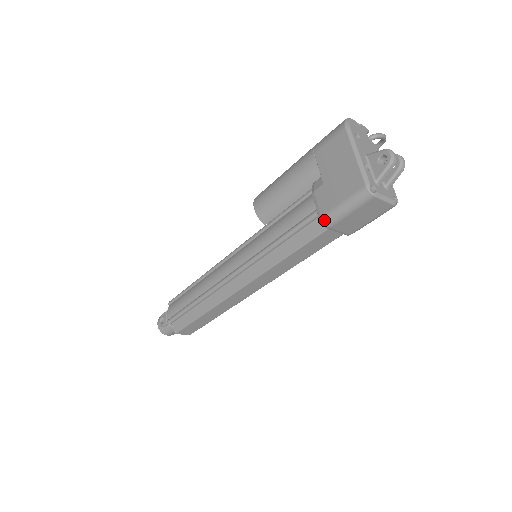
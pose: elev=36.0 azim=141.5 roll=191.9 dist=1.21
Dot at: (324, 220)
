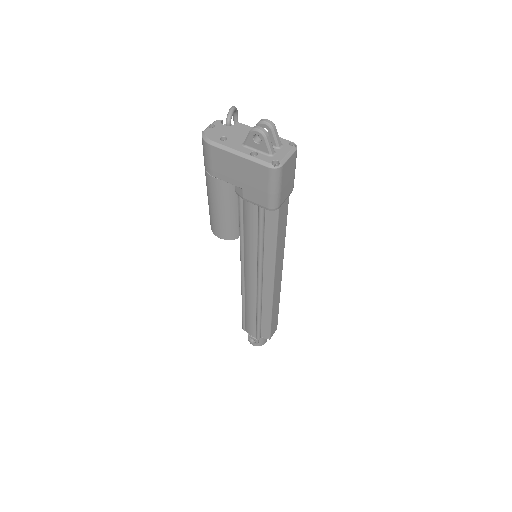
Dot at: (271, 208)
